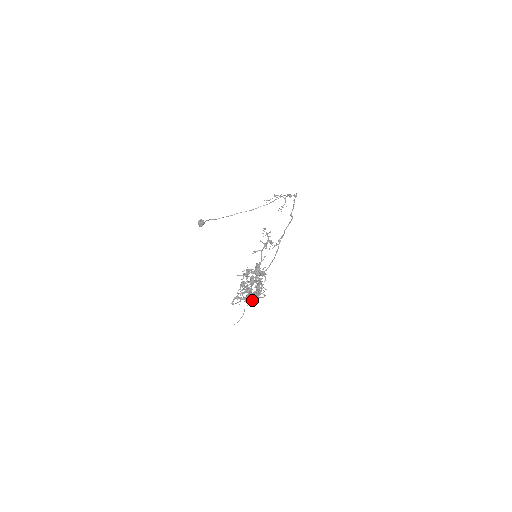
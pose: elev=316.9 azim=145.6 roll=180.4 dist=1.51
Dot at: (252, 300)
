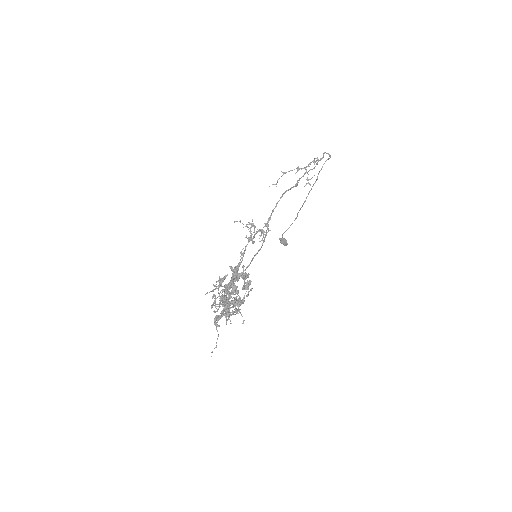
Dot at: (236, 313)
